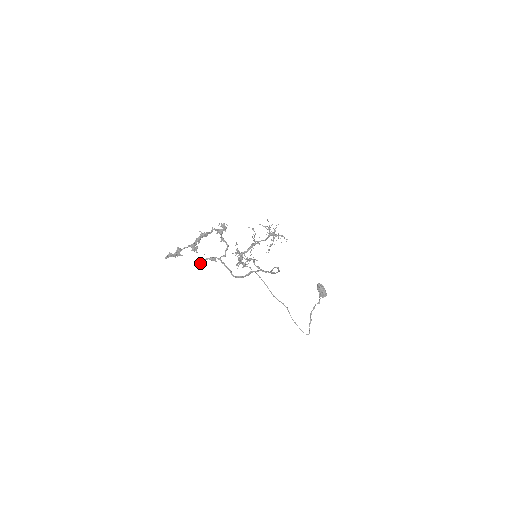
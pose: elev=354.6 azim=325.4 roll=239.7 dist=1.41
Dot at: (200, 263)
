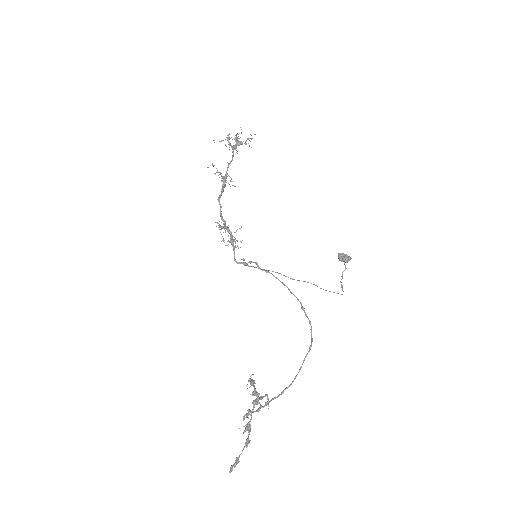
Dot at: (247, 415)
